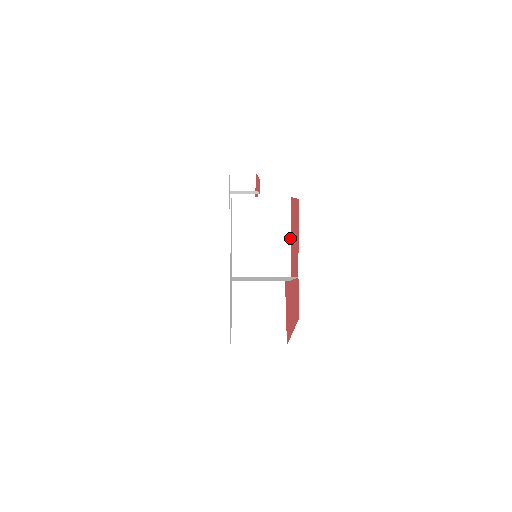
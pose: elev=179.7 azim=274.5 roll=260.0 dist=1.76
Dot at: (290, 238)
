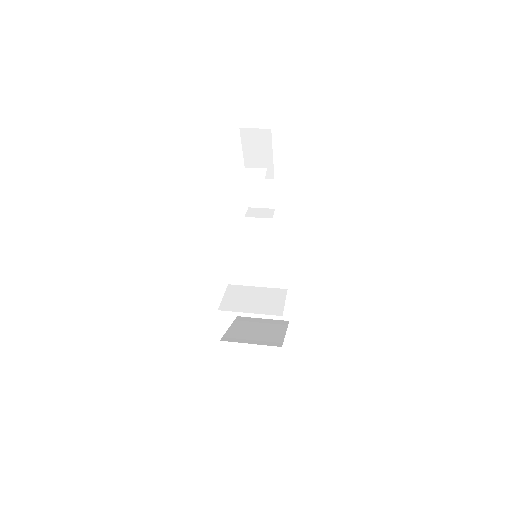
Dot at: (287, 254)
